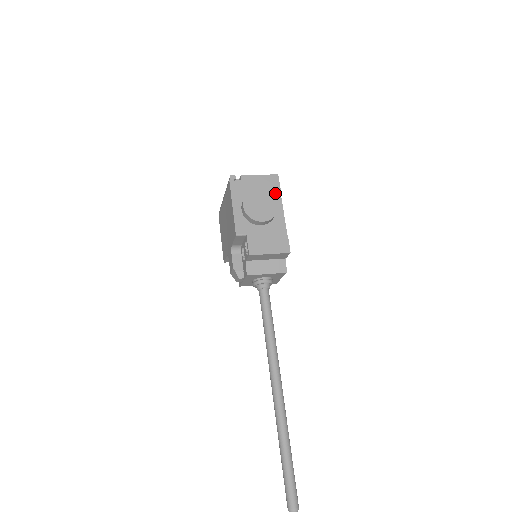
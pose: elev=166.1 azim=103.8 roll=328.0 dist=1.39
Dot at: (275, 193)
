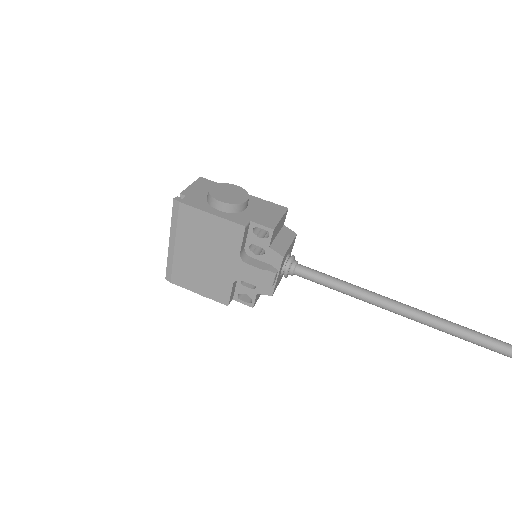
Dot at: occluded
